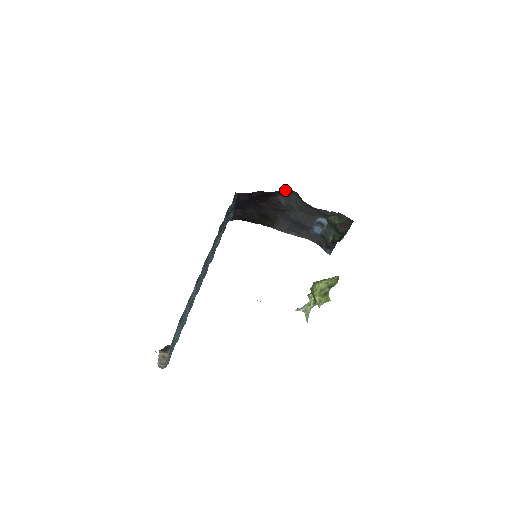
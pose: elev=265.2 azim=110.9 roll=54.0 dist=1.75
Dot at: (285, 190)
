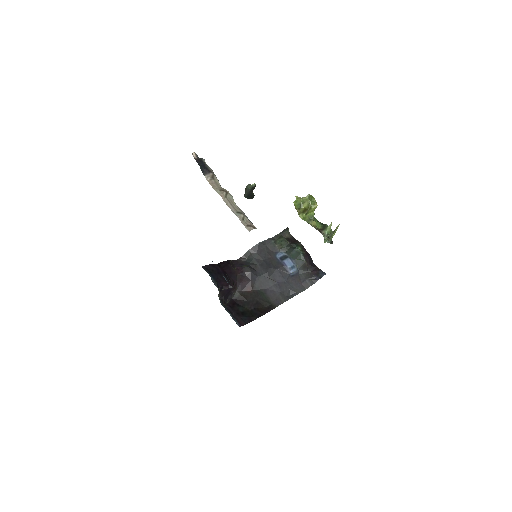
Dot at: (235, 261)
